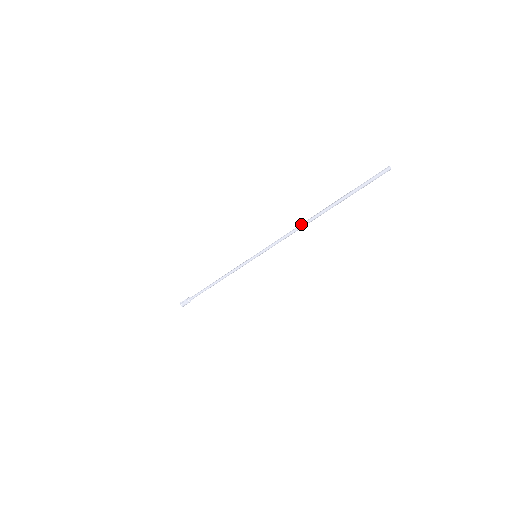
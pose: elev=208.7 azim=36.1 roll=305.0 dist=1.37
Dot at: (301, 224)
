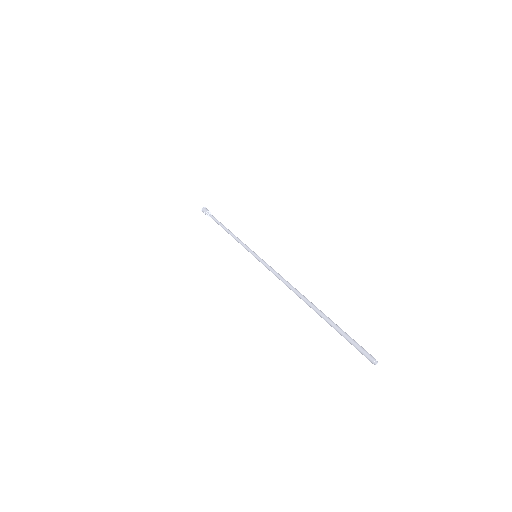
Dot at: occluded
